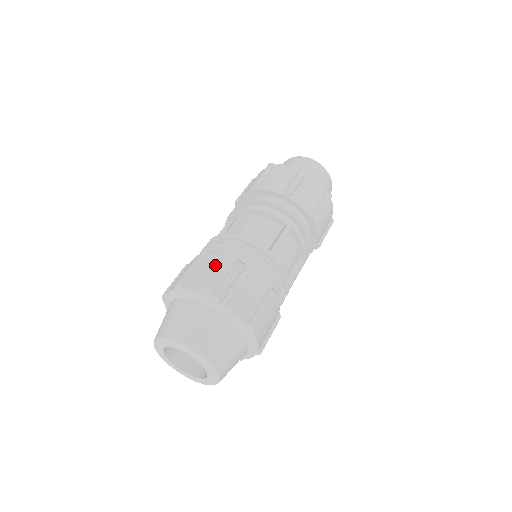
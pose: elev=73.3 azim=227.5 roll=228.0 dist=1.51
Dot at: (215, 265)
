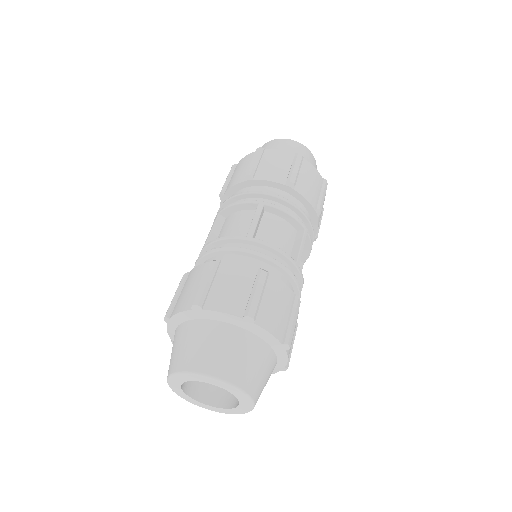
Dot at: (192, 279)
